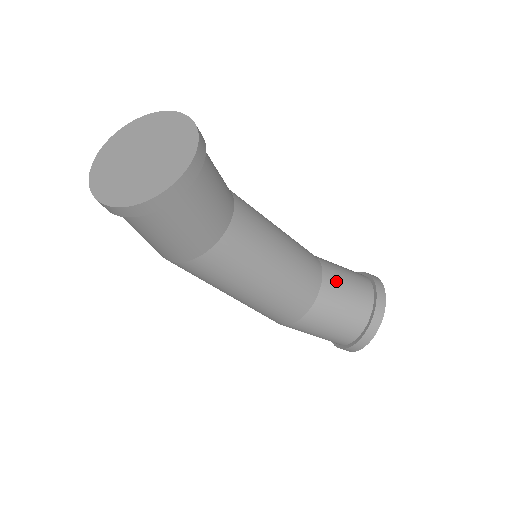
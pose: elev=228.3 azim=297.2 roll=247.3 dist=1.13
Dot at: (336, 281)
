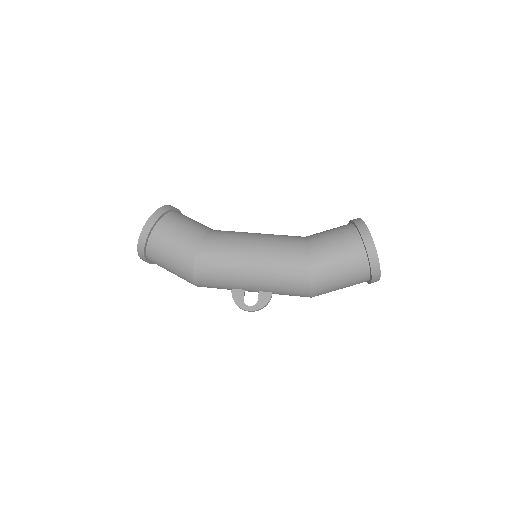
Dot at: occluded
